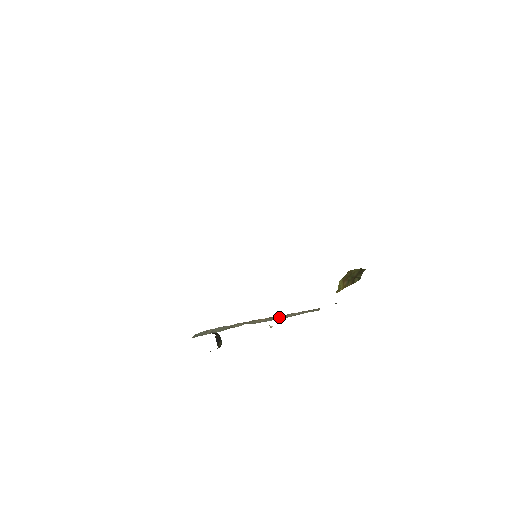
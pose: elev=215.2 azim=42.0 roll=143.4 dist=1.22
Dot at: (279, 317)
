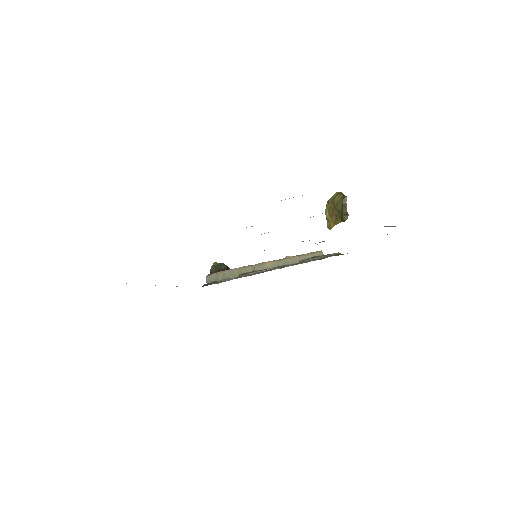
Dot at: (286, 262)
